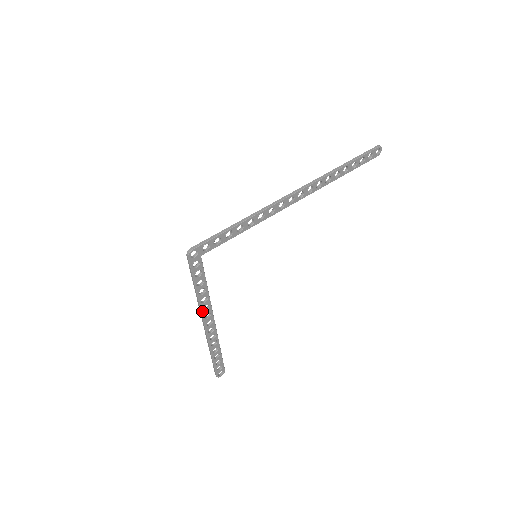
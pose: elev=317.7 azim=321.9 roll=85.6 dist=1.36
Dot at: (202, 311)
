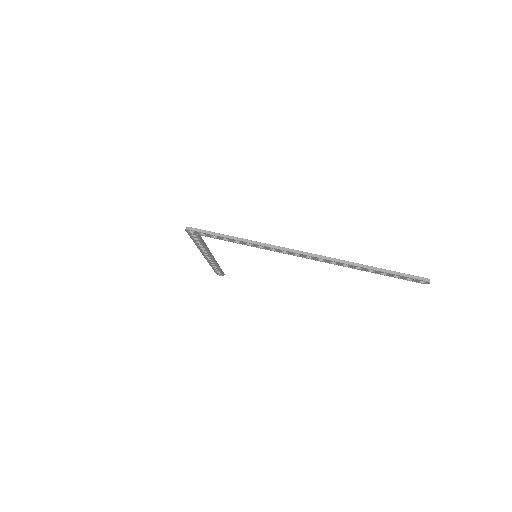
Dot at: (201, 251)
